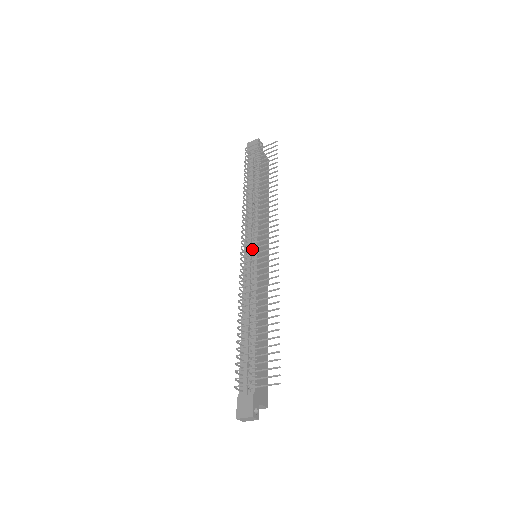
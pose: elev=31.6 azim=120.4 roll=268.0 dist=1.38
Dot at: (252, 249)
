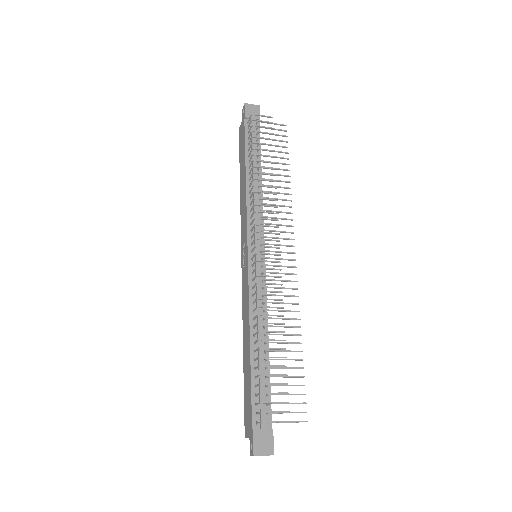
Dot at: occluded
